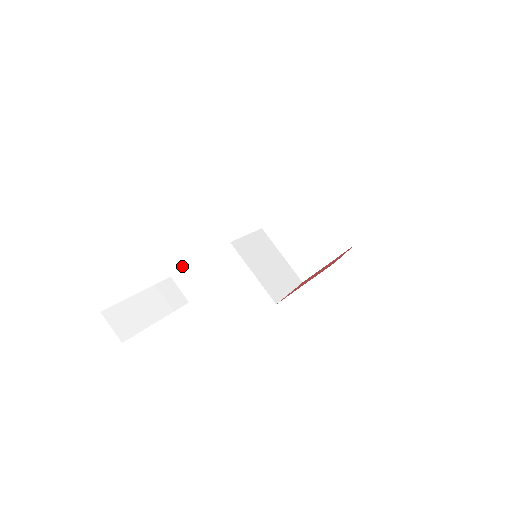
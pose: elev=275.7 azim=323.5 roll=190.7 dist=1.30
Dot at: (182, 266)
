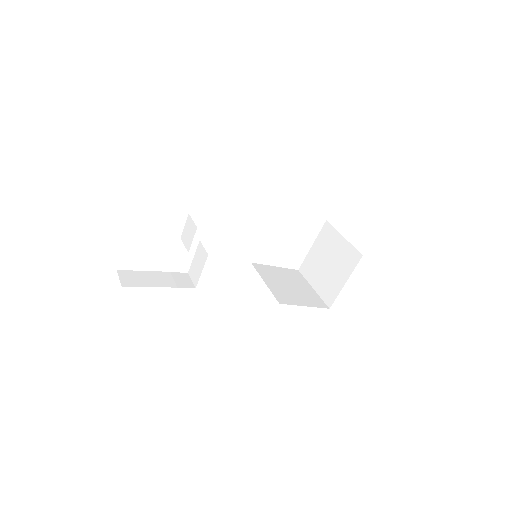
Dot at: (193, 260)
